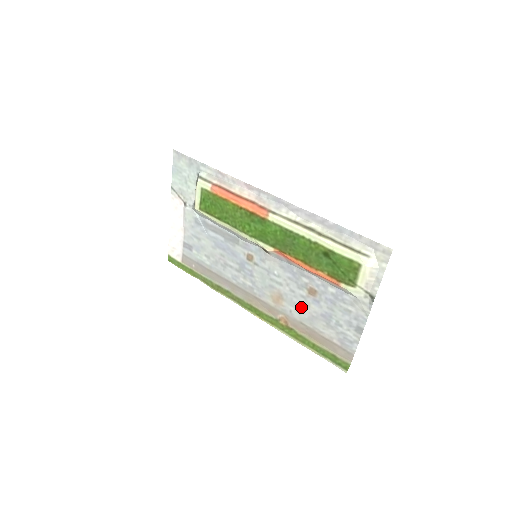
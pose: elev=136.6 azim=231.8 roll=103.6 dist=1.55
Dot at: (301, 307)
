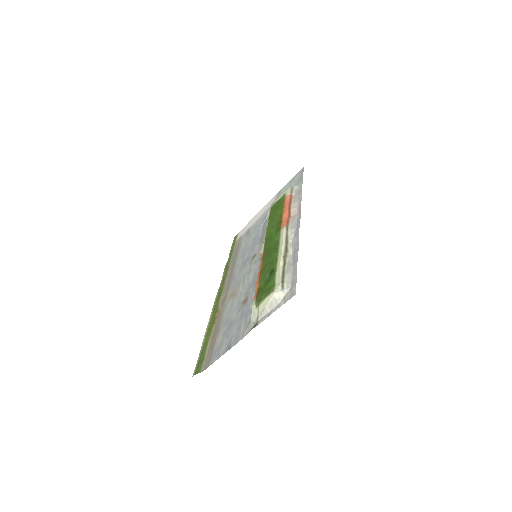
Dot at: (232, 309)
